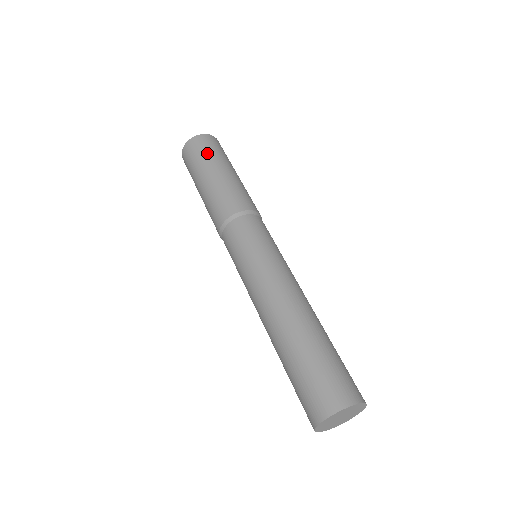
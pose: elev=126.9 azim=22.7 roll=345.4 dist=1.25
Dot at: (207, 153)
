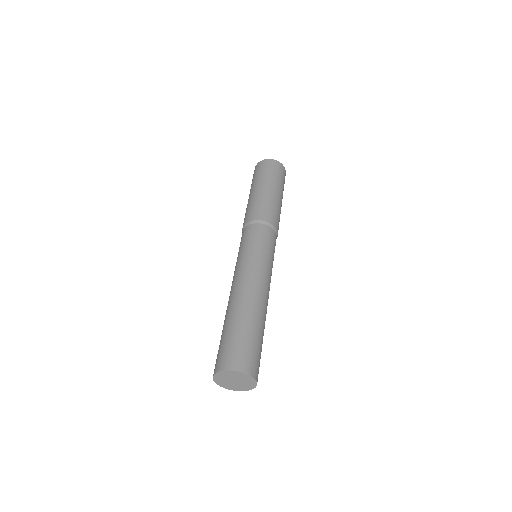
Dot at: (259, 175)
